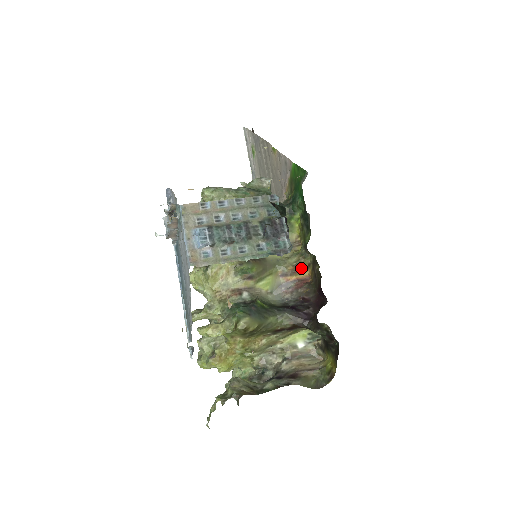
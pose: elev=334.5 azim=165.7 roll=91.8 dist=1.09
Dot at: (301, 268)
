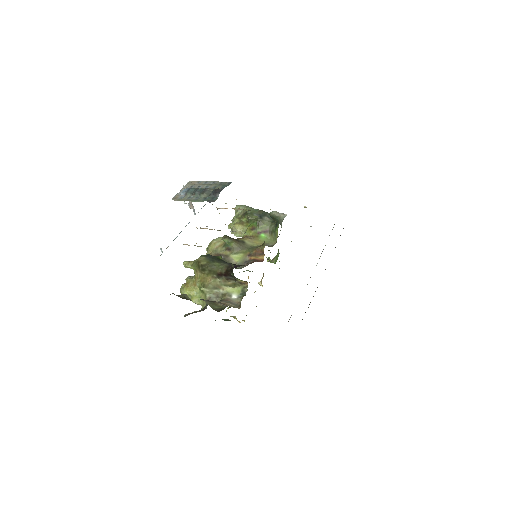
Dot at: (261, 253)
